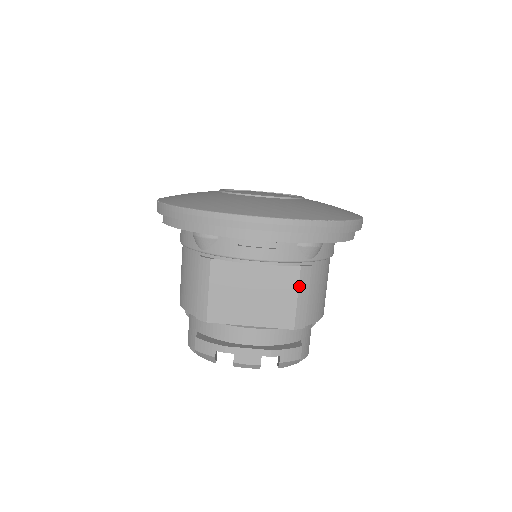
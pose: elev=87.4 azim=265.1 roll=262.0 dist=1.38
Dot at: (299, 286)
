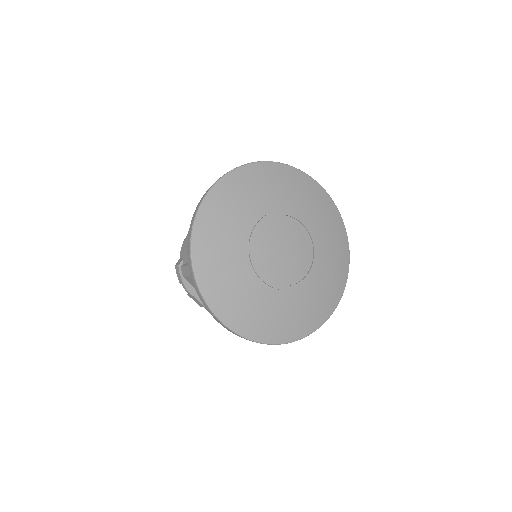
Dot at: occluded
